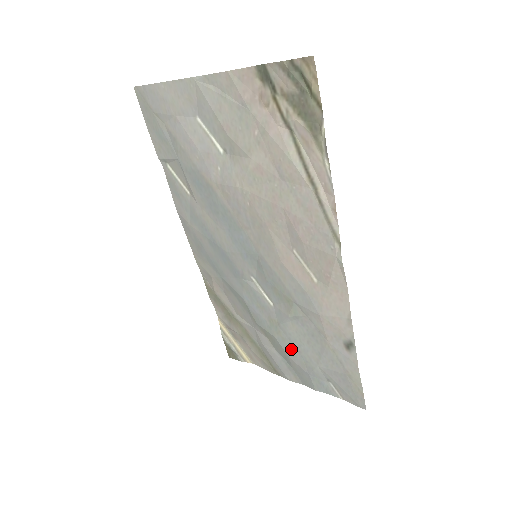
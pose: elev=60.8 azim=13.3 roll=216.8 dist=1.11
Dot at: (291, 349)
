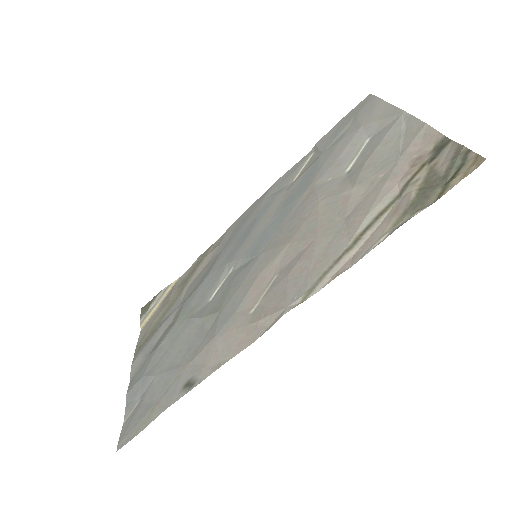
Dot at: (167, 343)
